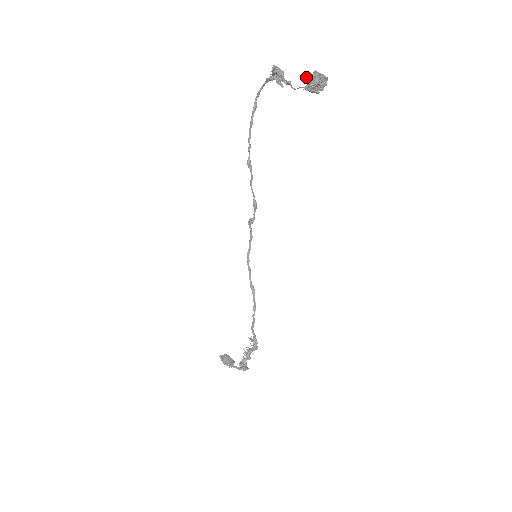
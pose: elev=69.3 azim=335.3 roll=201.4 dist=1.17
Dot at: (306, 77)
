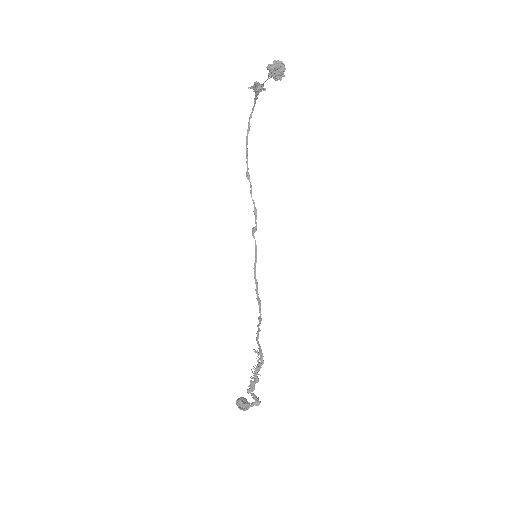
Dot at: (268, 67)
